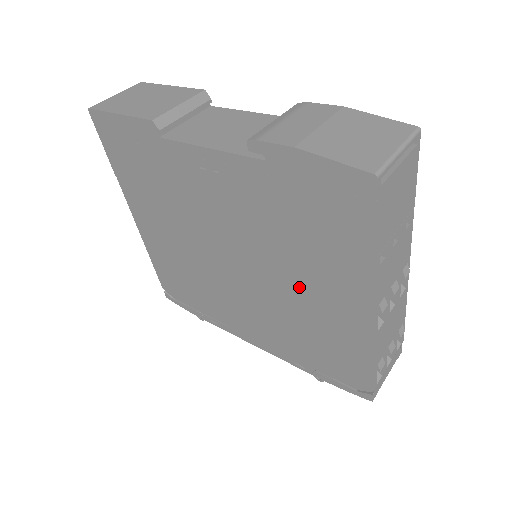
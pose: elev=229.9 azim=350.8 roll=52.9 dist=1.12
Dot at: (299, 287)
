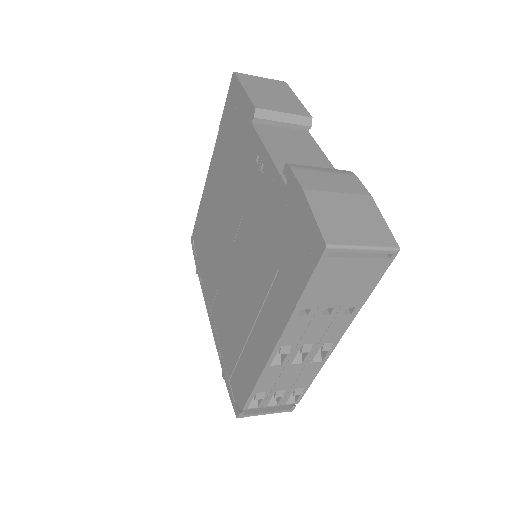
Dot at: (252, 293)
